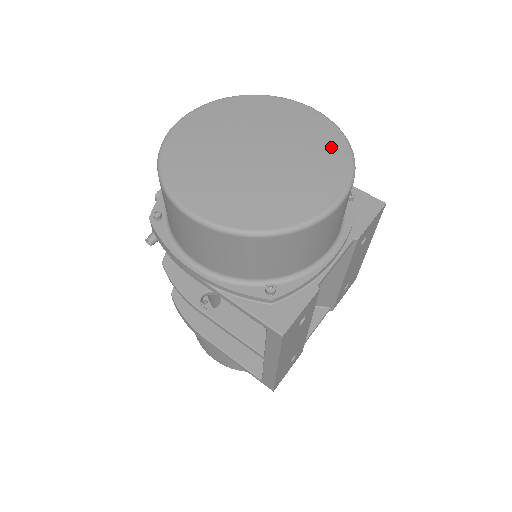
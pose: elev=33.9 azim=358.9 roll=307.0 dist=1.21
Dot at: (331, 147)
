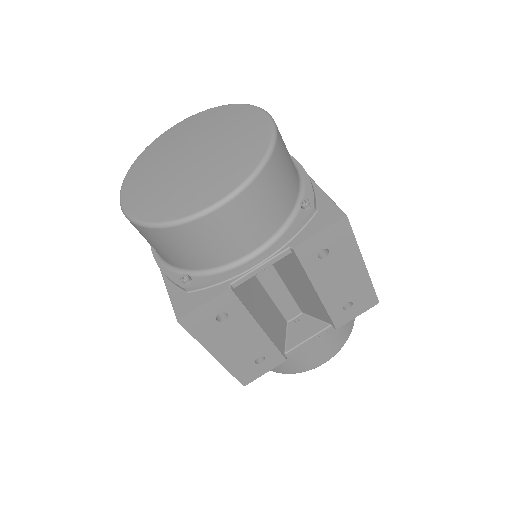
Dot at: (250, 152)
